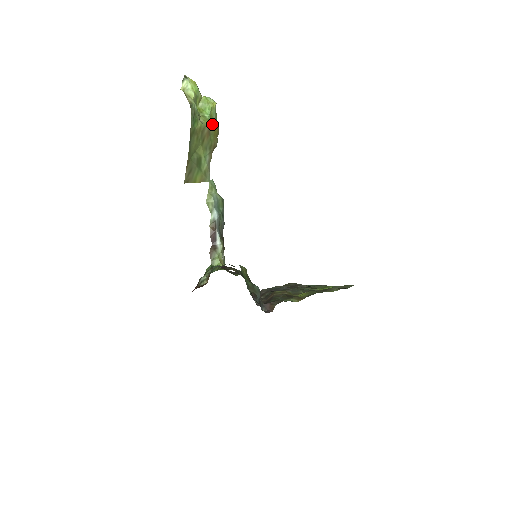
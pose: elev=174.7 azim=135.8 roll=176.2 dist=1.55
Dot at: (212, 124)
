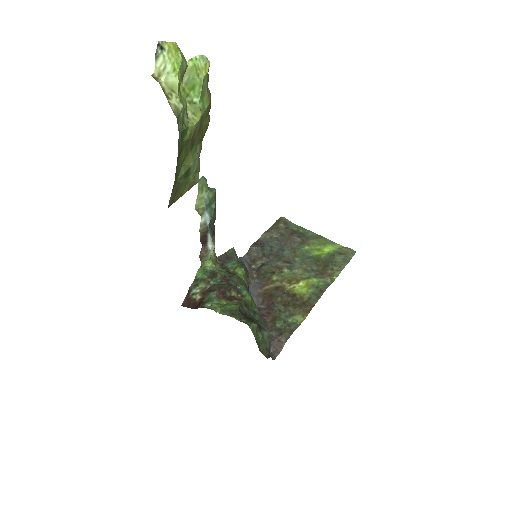
Dot at: (204, 109)
